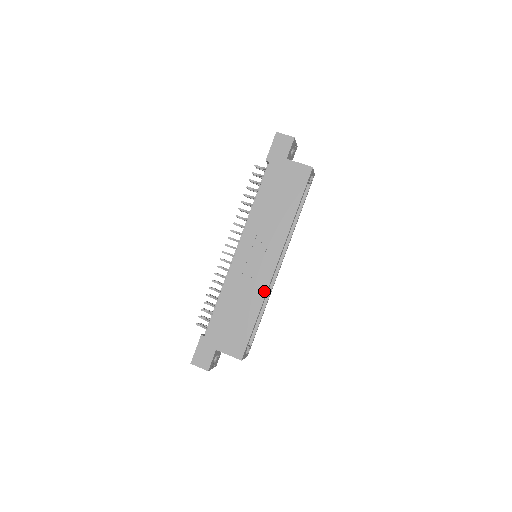
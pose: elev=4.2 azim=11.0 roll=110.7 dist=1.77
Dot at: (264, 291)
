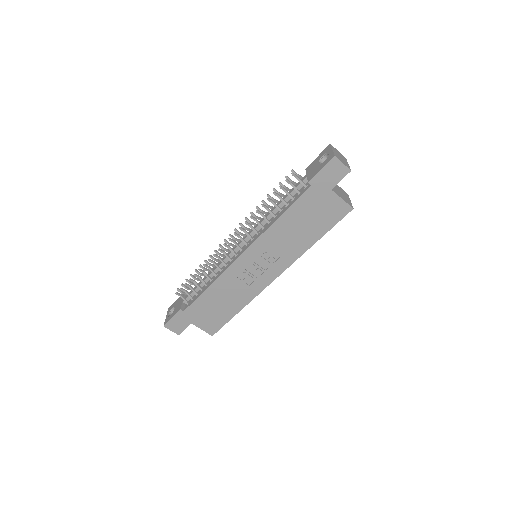
Dot at: (254, 295)
